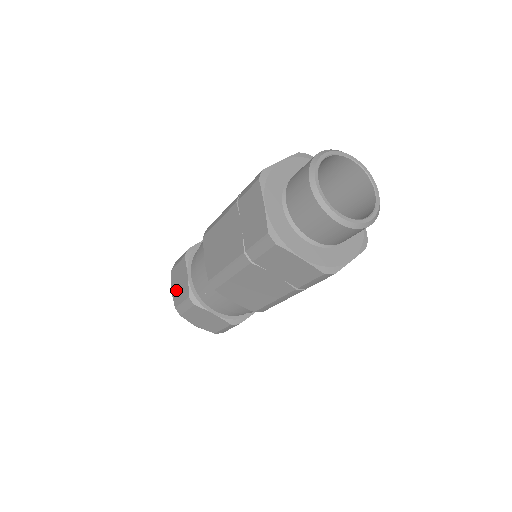
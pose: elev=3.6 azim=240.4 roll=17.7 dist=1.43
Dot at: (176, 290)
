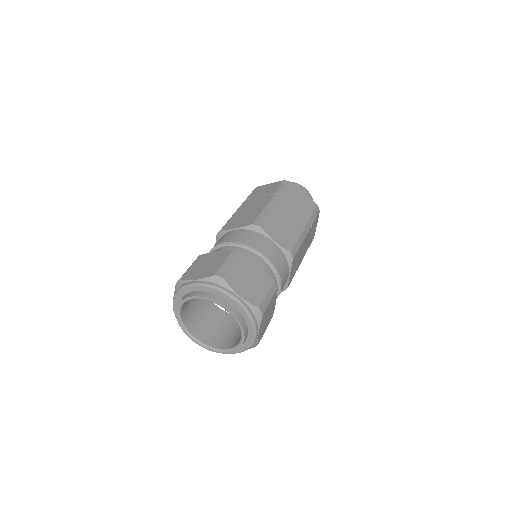
Dot at: (204, 271)
